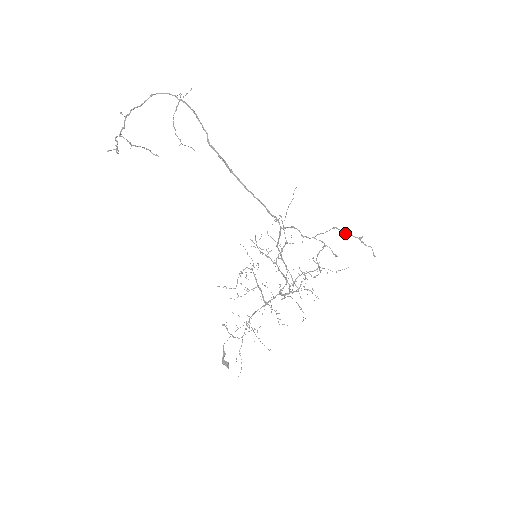
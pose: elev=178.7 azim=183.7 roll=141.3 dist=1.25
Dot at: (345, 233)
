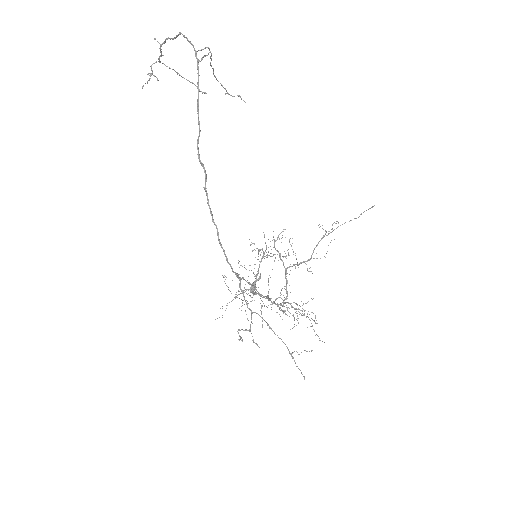
Dot at: occluded
